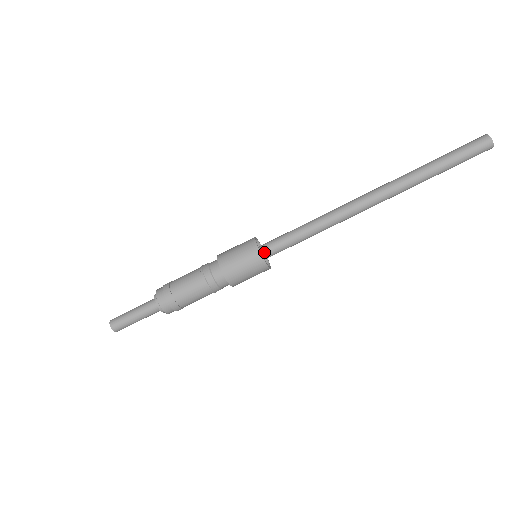
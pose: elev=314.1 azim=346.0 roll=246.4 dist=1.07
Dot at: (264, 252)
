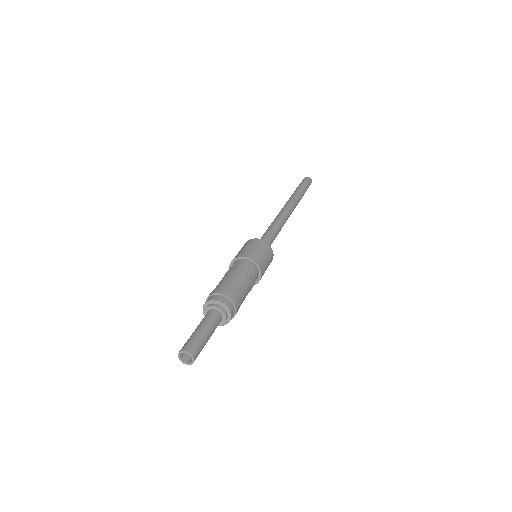
Dot at: occluded
